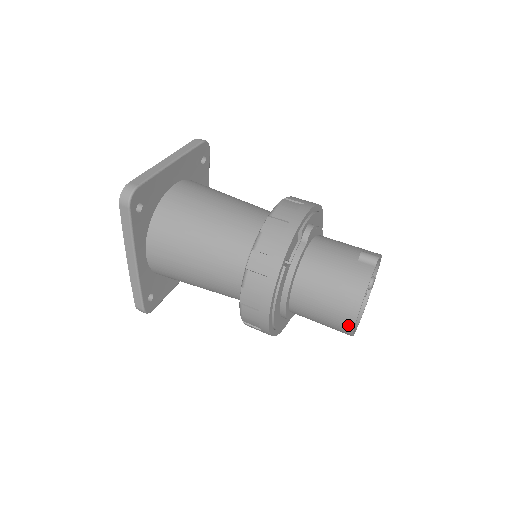
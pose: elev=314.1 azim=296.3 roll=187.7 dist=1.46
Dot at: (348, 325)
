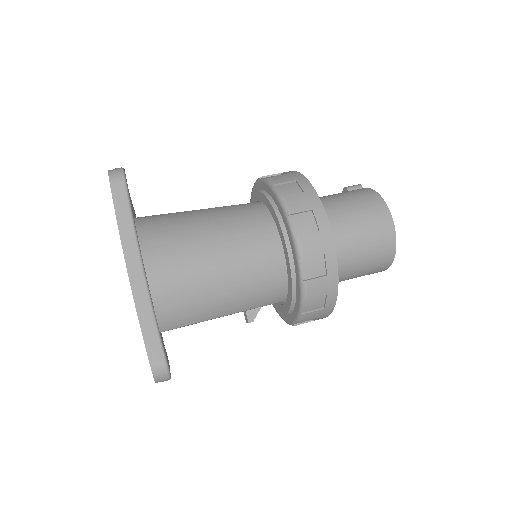
Dot at: (388, 226)
